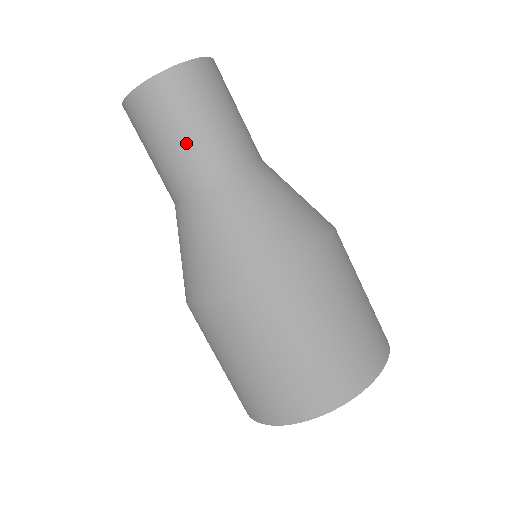
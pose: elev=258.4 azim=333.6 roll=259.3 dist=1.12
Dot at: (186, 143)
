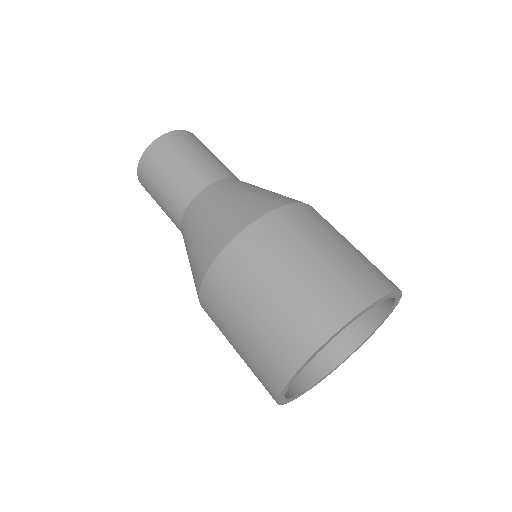
Dot at: (217, 159)
